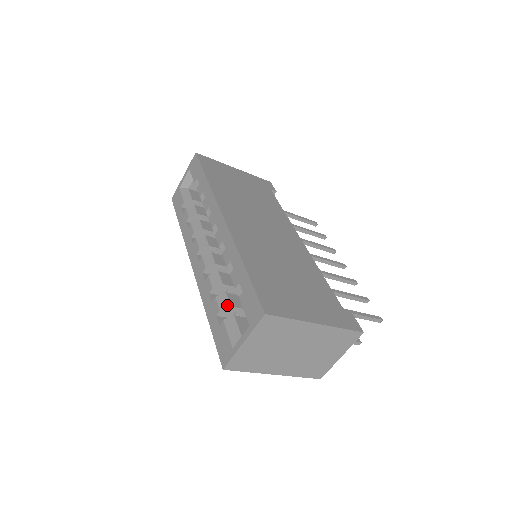
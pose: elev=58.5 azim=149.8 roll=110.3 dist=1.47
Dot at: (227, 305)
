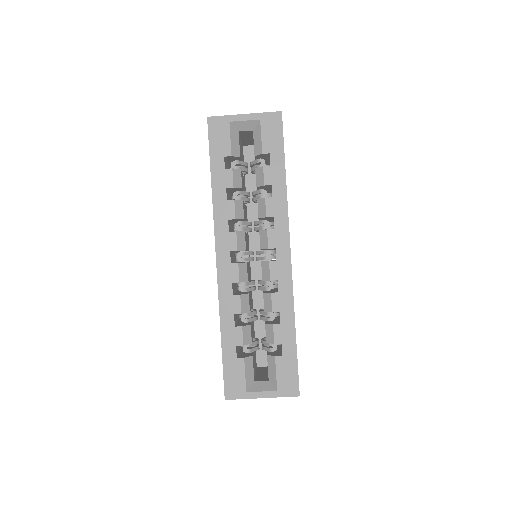
Dot at: (250, 341)
